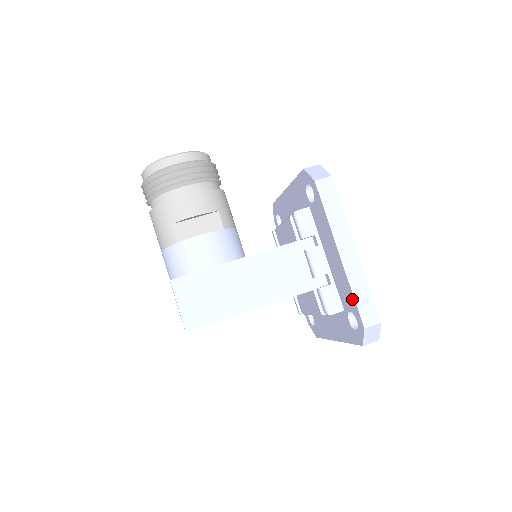
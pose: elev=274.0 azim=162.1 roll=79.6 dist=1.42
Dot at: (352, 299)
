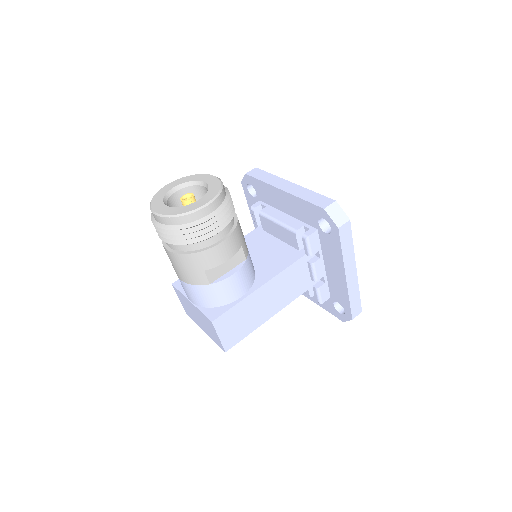
Dot at: (347, 302)
